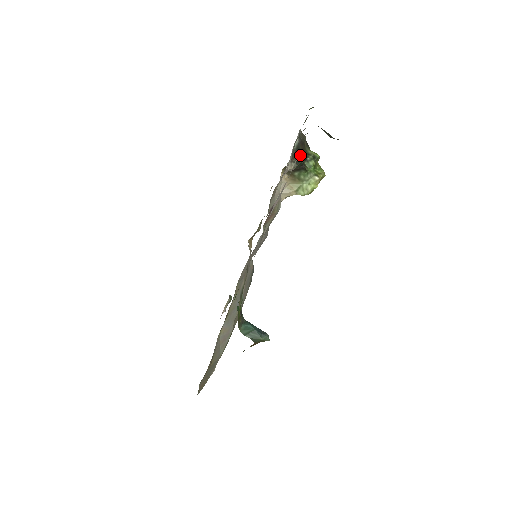
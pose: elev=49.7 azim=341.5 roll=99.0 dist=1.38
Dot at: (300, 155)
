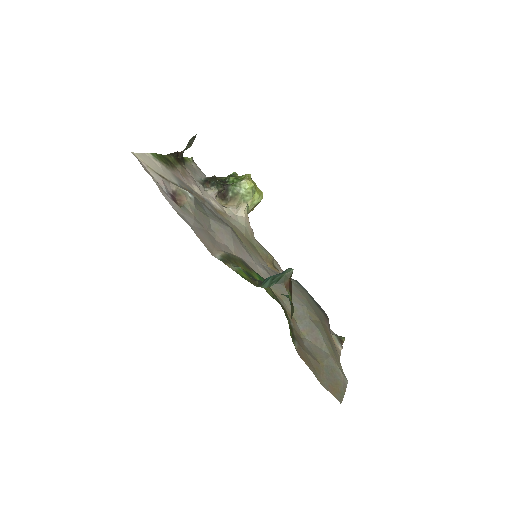
Dot at: (211, 181)
